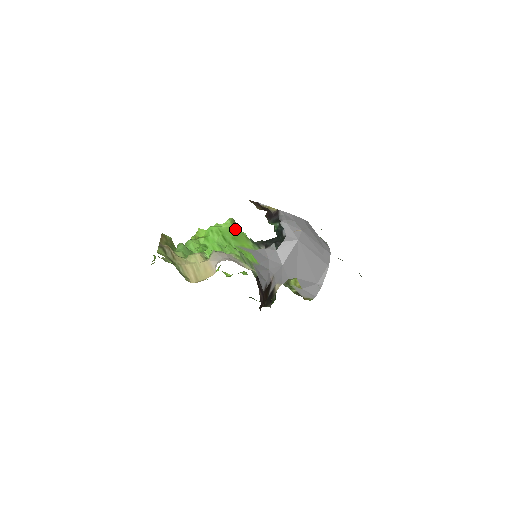
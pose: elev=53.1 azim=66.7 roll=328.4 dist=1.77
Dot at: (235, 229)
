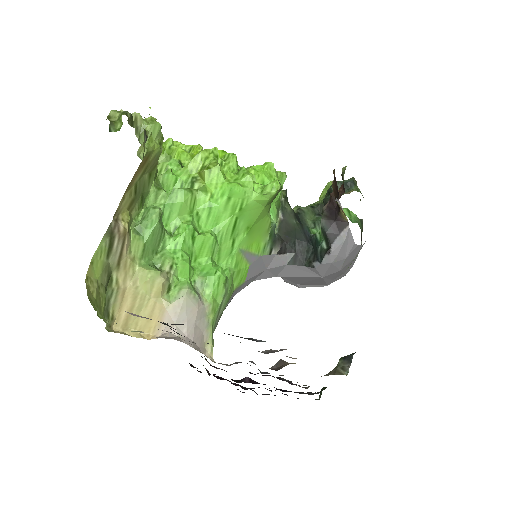
Dot at: (267, 207)
